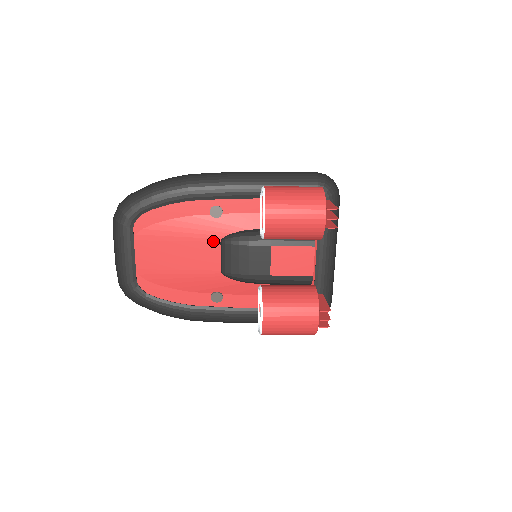
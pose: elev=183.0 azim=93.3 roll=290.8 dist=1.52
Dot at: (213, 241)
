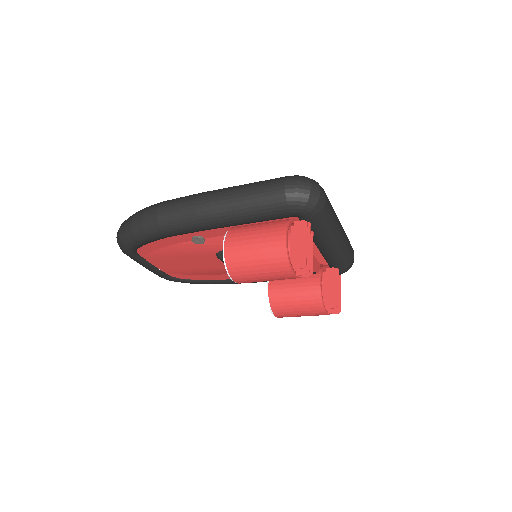
Dot at: (210, 255)
